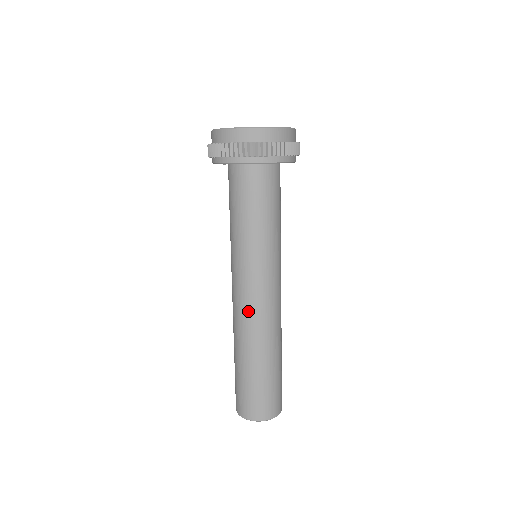
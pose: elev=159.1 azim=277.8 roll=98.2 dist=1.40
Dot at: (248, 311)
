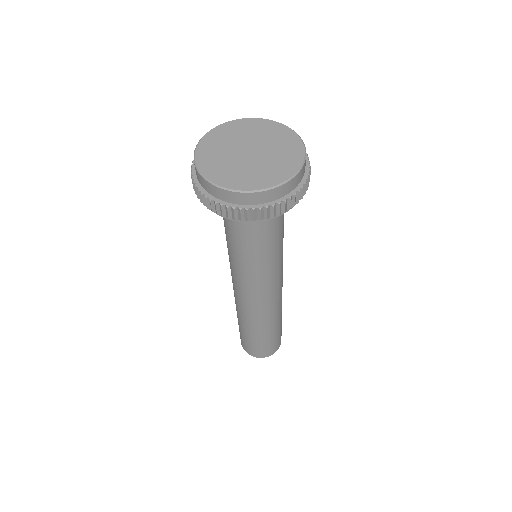
Dot at: occluded
